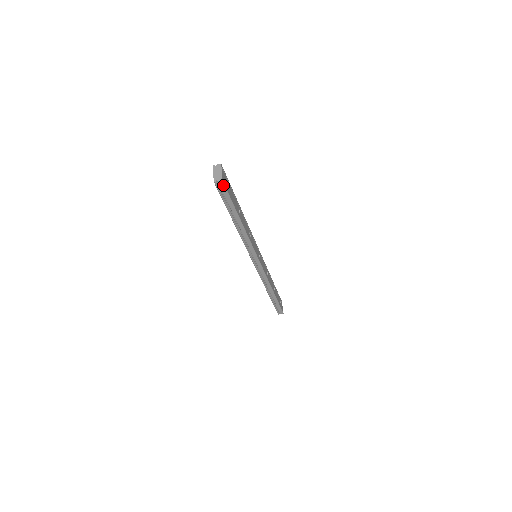
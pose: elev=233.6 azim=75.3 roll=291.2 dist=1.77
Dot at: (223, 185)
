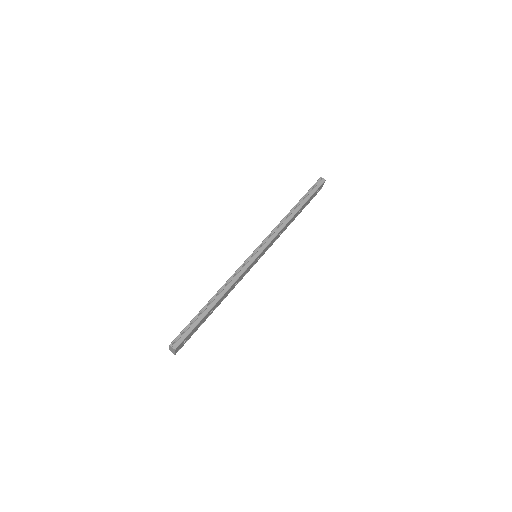
Dot at: (322, 183)
